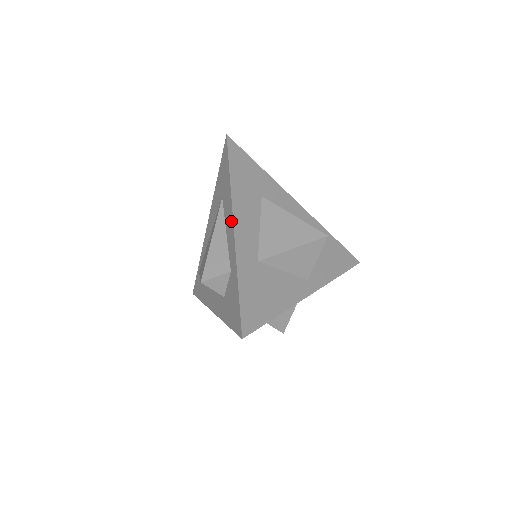
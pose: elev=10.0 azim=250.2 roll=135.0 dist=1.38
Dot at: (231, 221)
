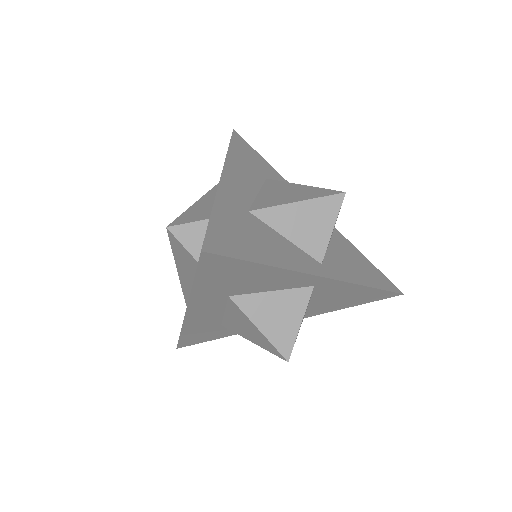
Dot at: occluded
